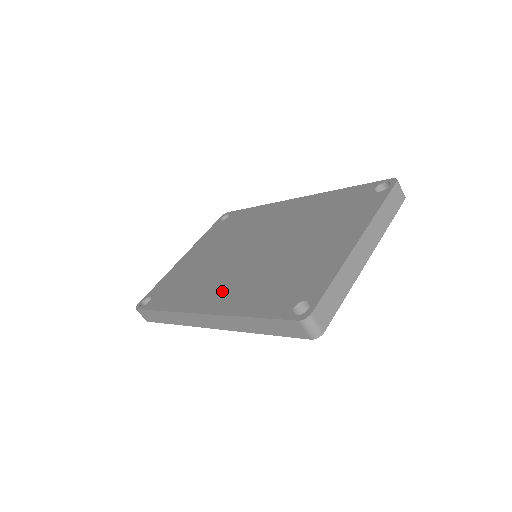
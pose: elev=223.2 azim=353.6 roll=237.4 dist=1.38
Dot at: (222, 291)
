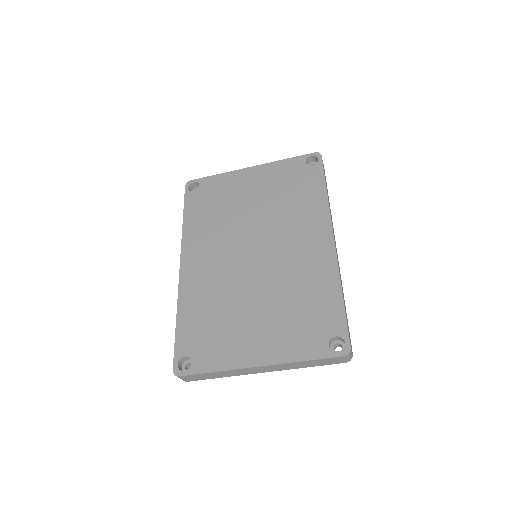
Dot at: (203, 267)
